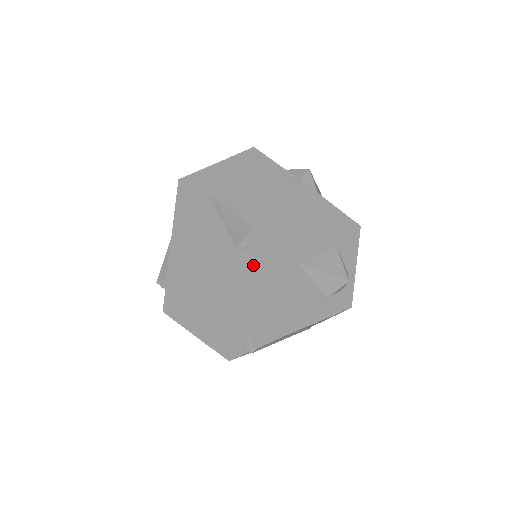
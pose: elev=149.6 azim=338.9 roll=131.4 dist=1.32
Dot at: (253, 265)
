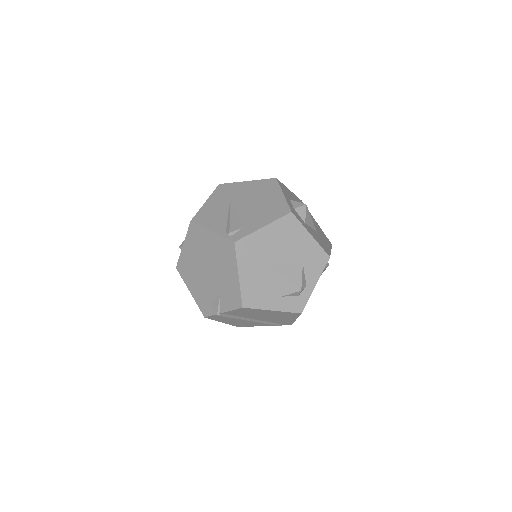
Dot at: (231, 250)
